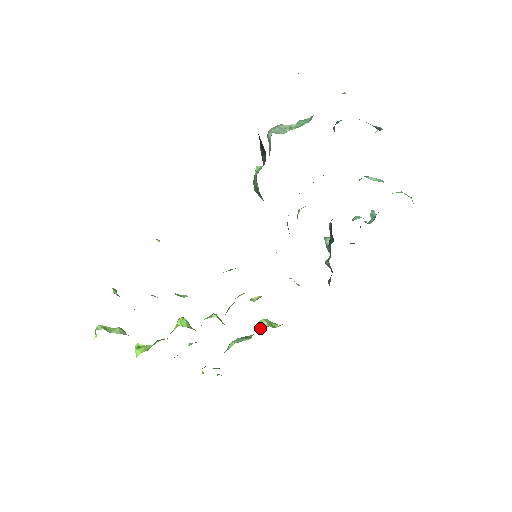
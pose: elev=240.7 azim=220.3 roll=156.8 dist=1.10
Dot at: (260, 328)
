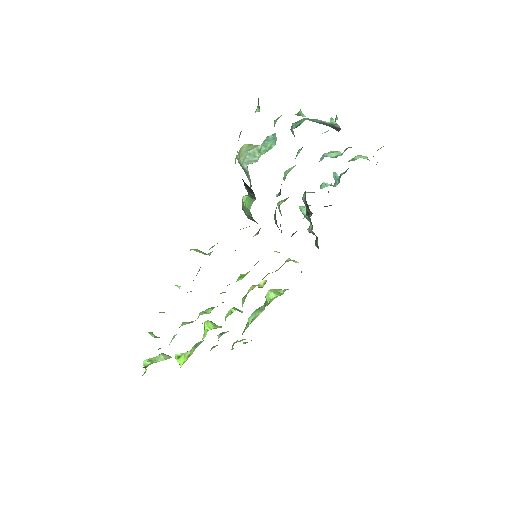
Dot at: (271, 301)
